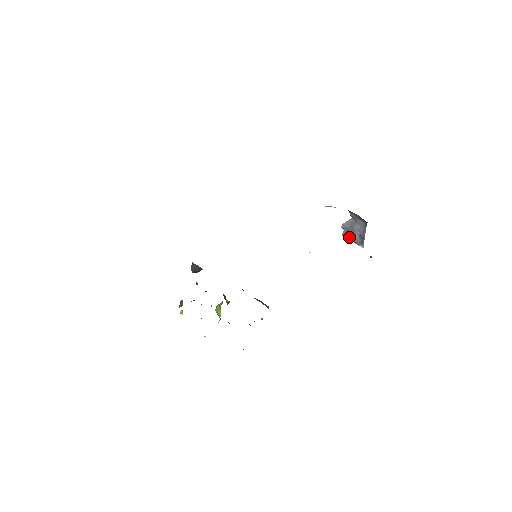
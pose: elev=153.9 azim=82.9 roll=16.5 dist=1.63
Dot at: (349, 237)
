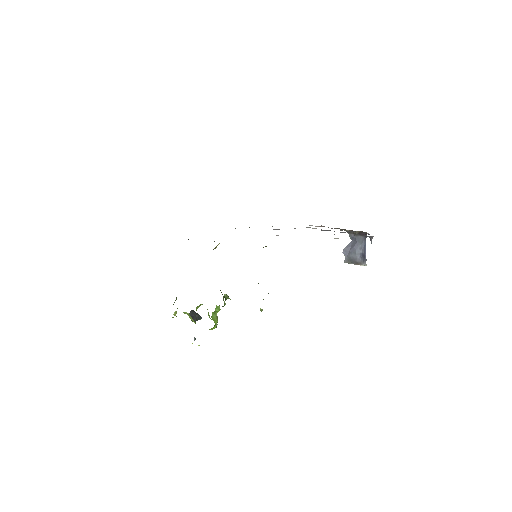
Dot at: (351, 260)
